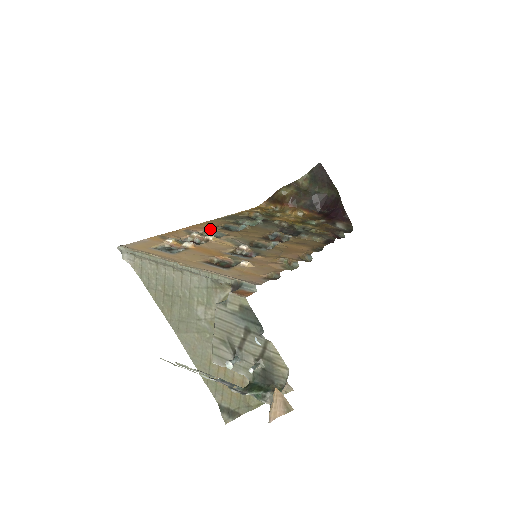
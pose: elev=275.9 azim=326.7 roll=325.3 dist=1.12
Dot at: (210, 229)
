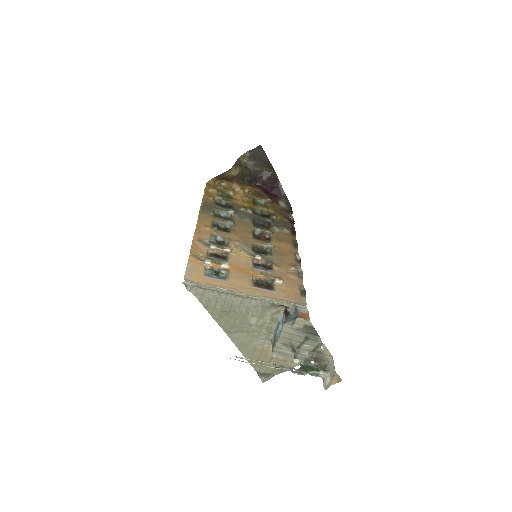
Dot at: (212, 233)
